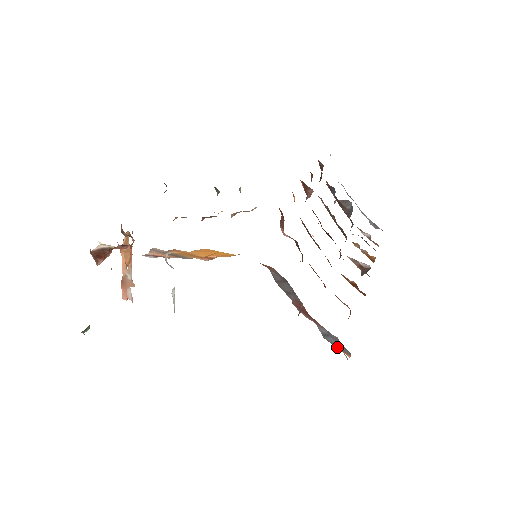
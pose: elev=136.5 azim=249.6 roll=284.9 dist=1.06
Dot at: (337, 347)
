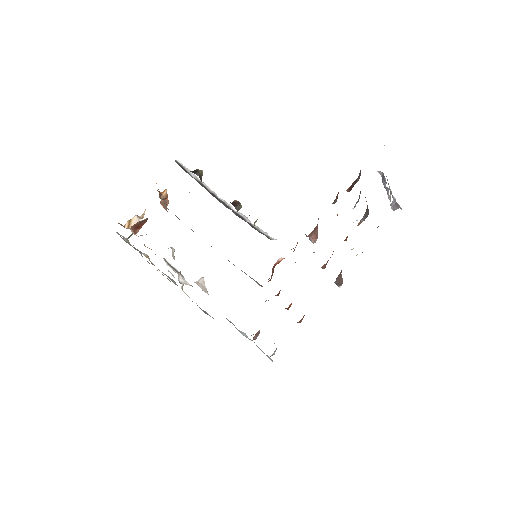
Dot at: occluded
